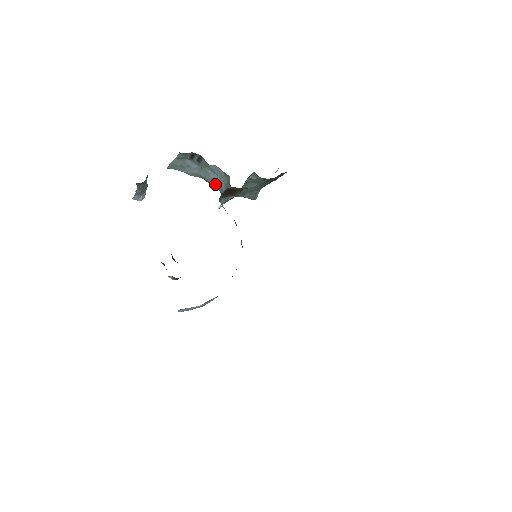
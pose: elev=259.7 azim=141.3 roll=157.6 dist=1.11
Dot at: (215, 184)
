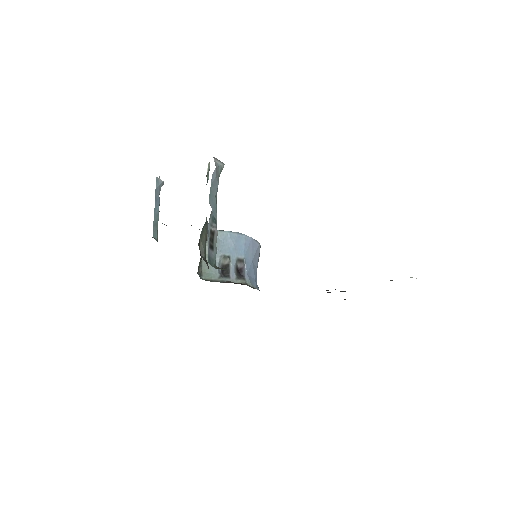
Dot at: occluded
